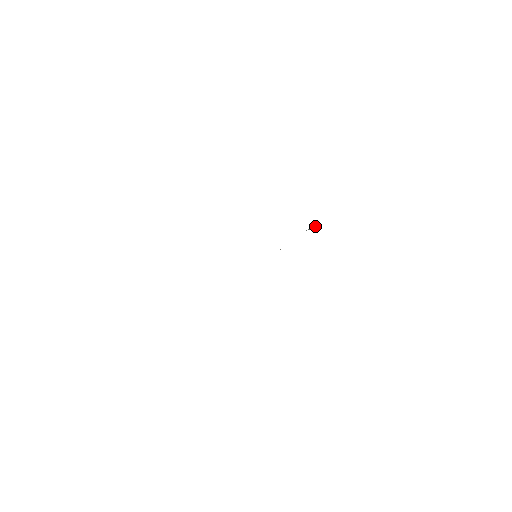
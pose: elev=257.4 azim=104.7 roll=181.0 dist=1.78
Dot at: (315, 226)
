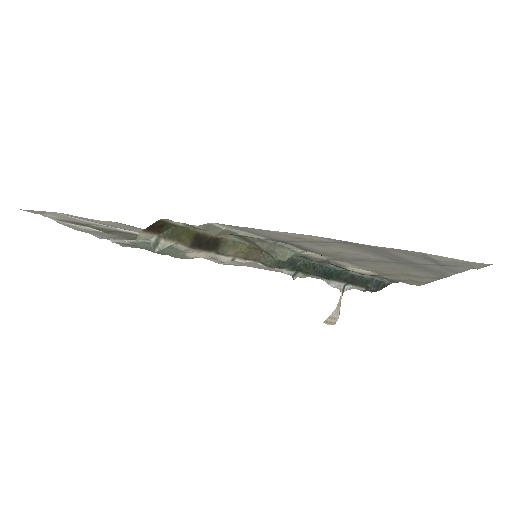
Dot at: (337, 319)
